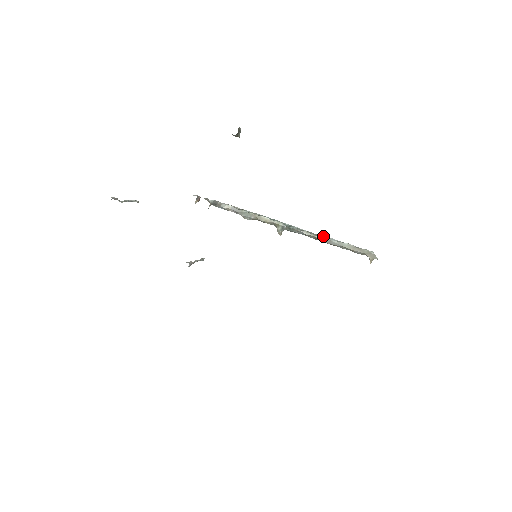
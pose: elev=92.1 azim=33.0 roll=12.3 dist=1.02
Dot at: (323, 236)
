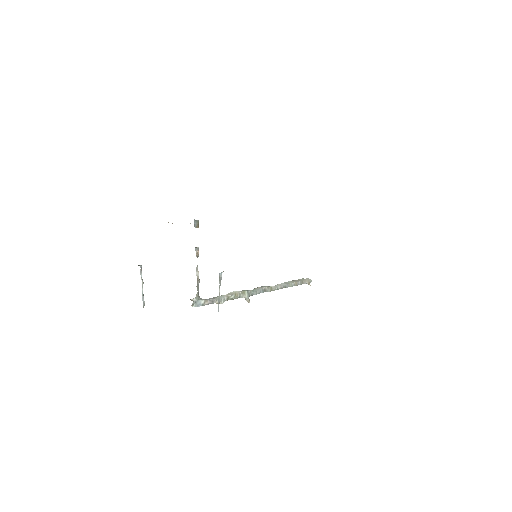
Dot at: (274, 288)
